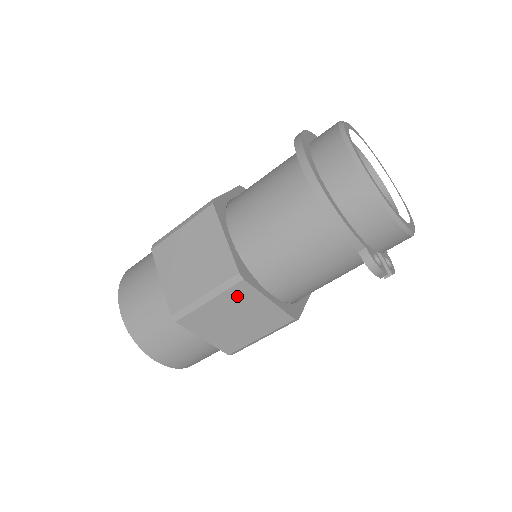
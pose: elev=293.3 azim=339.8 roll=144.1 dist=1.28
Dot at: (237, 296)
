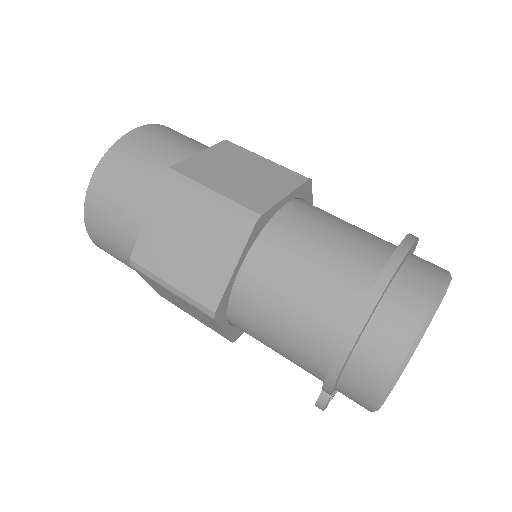
Dot at: (199, 311)
